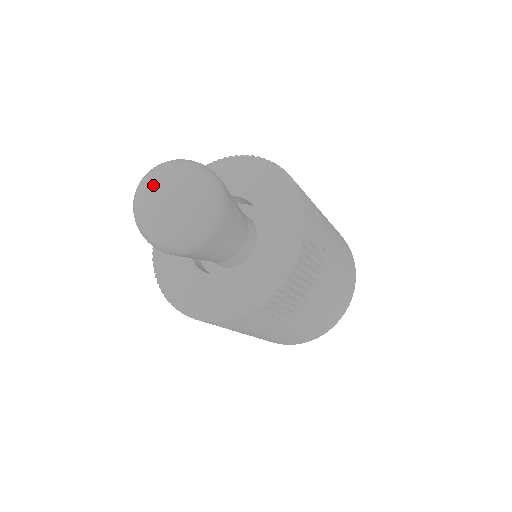
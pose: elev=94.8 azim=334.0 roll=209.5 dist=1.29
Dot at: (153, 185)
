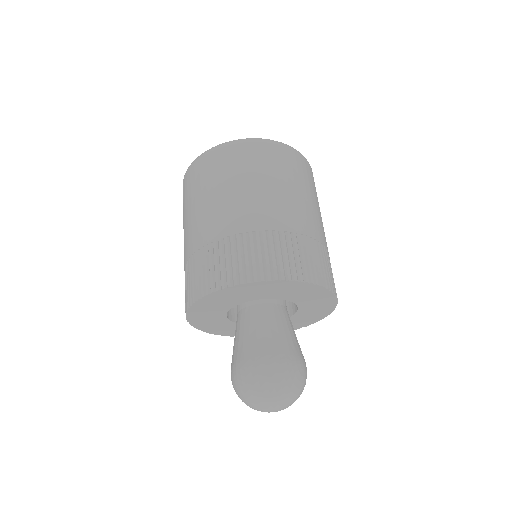
Dot at: occluded
